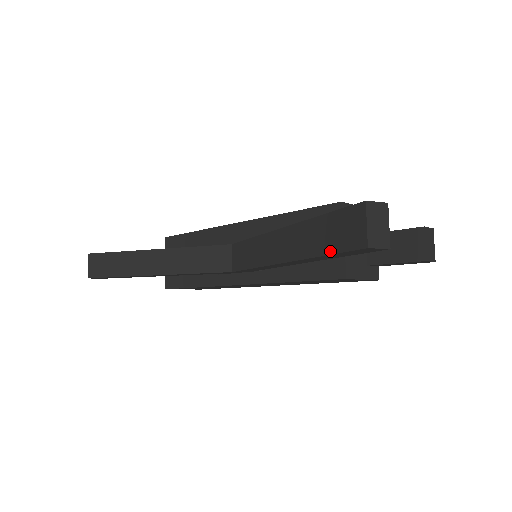
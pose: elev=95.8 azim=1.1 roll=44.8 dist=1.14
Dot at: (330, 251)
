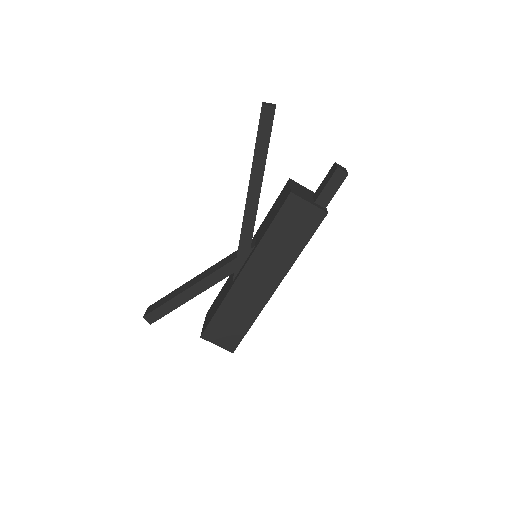
Dot at: (257, 135)
